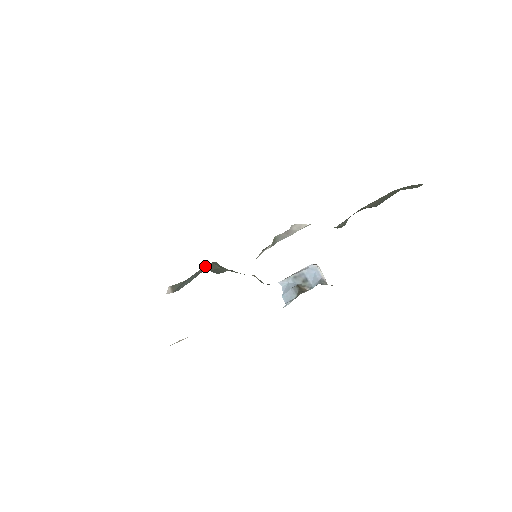
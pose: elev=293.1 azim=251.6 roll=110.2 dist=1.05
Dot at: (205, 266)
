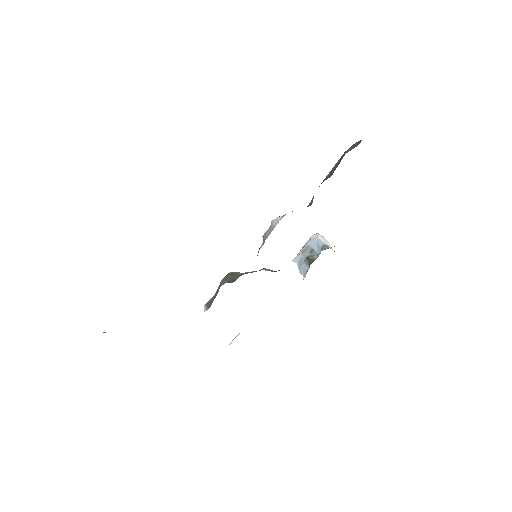
Dot at: (222, 280)
